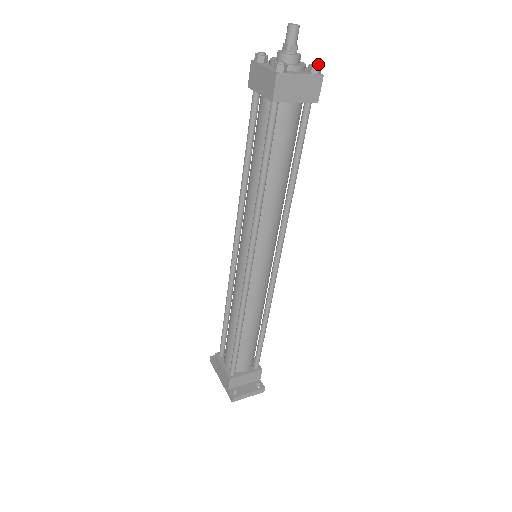
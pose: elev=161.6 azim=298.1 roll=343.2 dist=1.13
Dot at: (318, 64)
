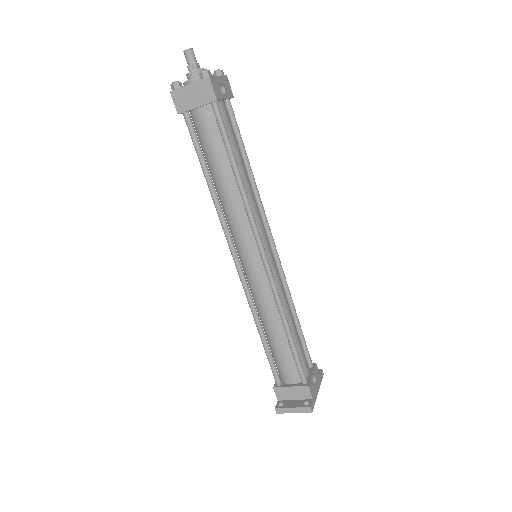
Dot at: (203, 70)
